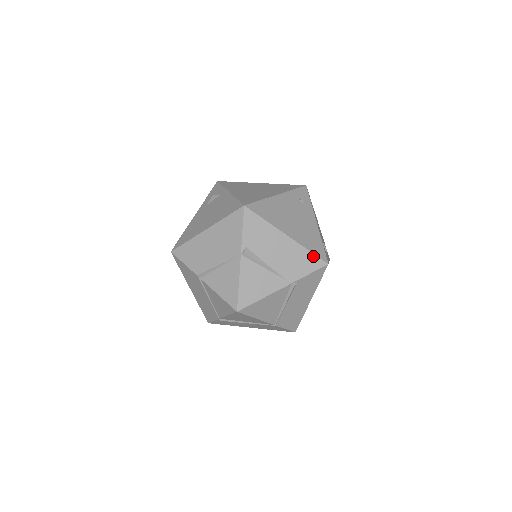
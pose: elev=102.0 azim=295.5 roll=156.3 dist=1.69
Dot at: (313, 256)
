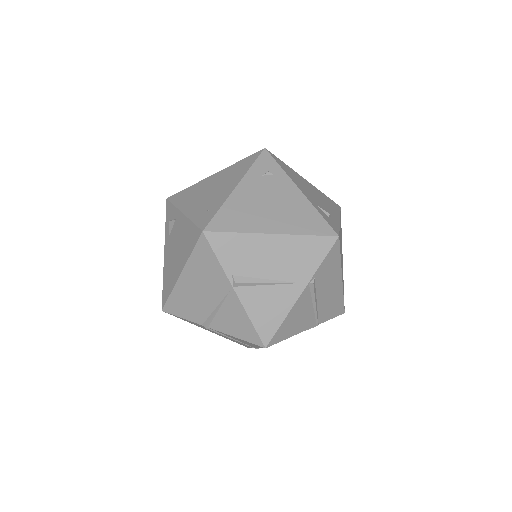
Dot at: (316, 238)
